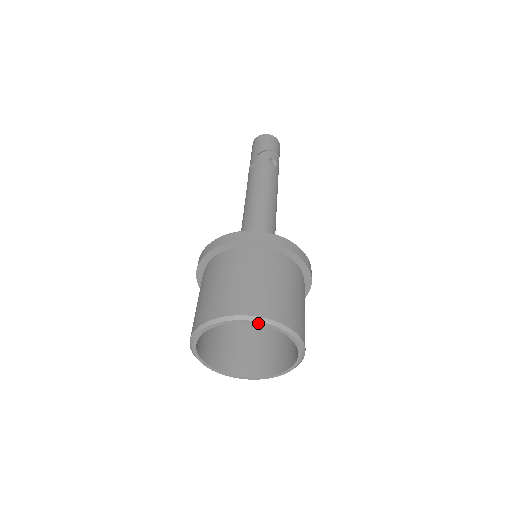
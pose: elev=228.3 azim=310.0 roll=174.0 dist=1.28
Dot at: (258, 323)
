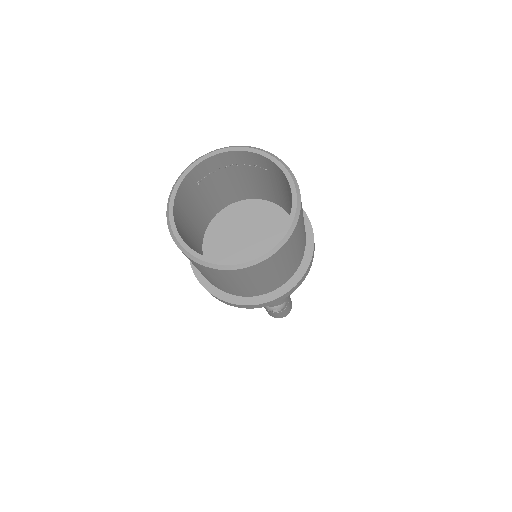
Dot at: (198, 162)
